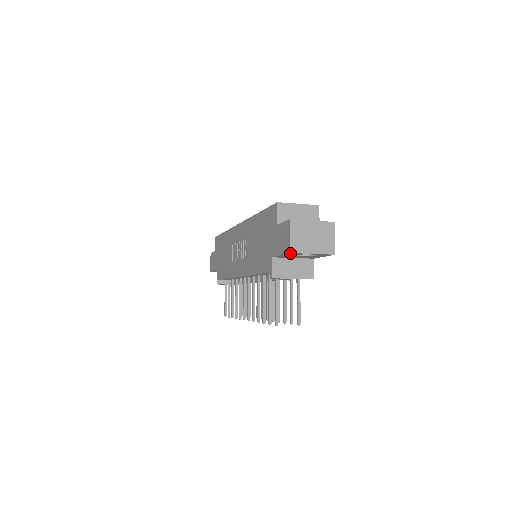
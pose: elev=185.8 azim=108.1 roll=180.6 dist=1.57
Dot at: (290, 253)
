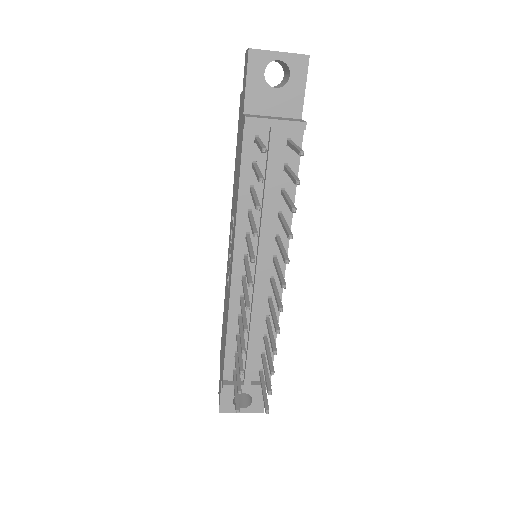
Dot at: (250, 54)
